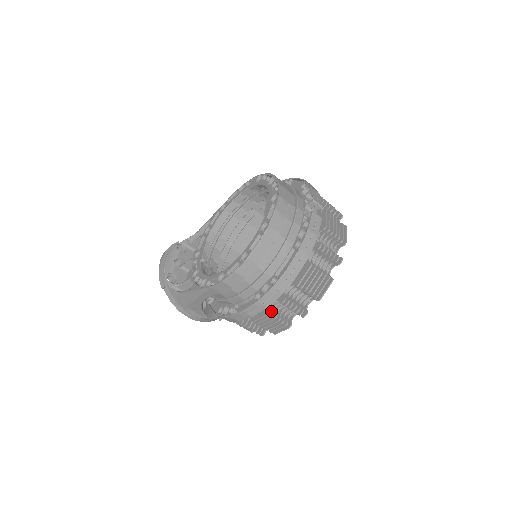
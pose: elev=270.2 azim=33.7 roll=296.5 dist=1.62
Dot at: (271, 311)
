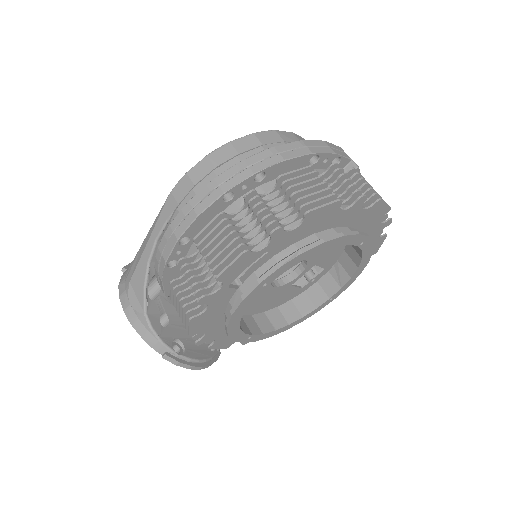
Dot at: (228, 221)
